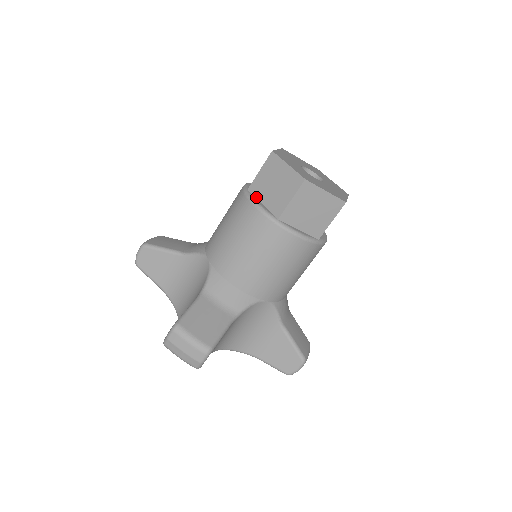
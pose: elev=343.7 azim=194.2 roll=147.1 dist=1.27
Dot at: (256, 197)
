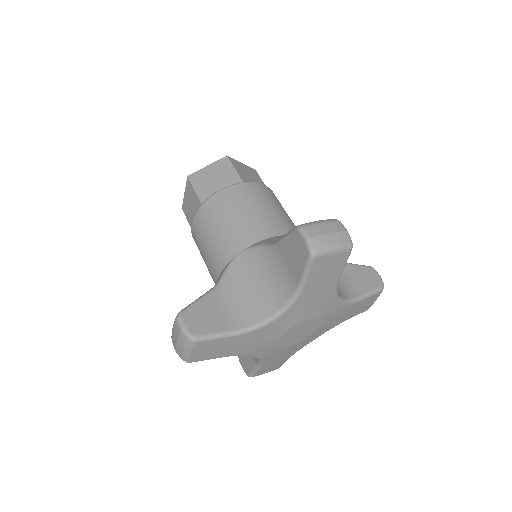
Dot at: occluded
